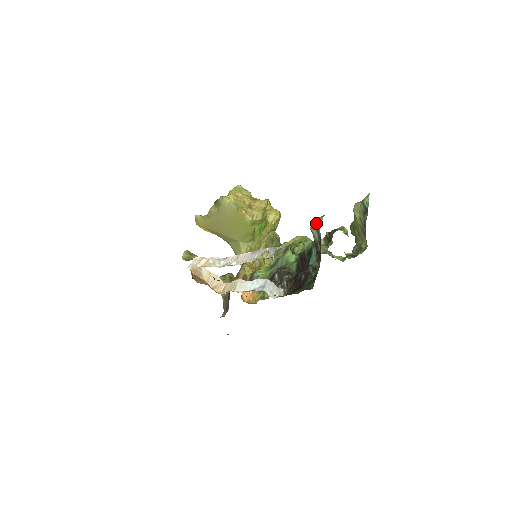
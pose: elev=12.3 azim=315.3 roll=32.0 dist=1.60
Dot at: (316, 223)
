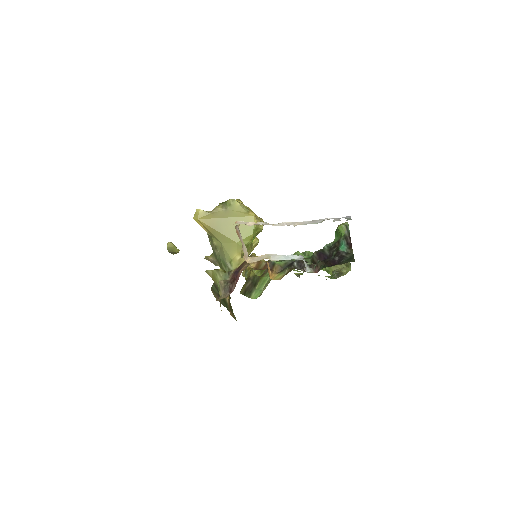
Dot at: (344, 224)
